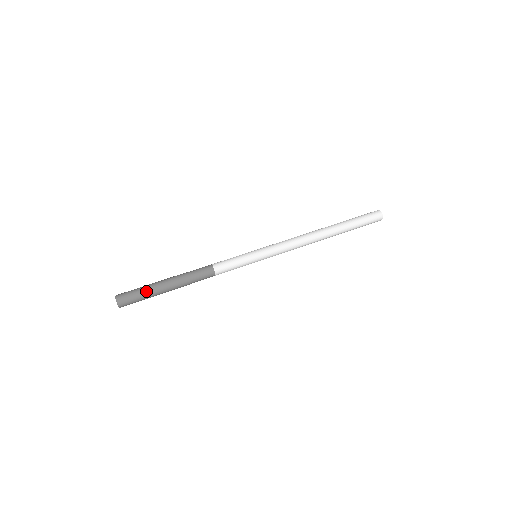
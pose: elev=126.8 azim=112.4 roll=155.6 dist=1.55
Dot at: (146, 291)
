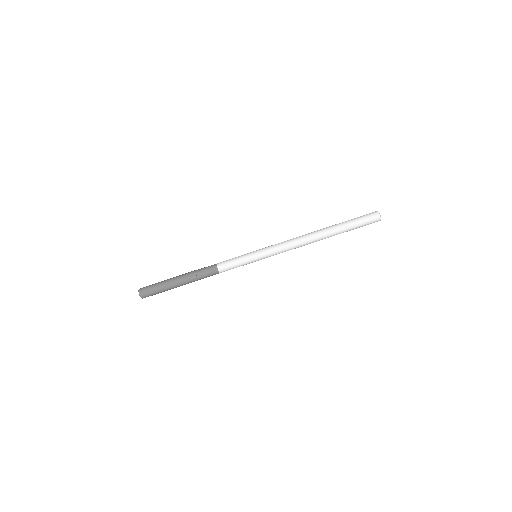
Dot at: (161, 285)
